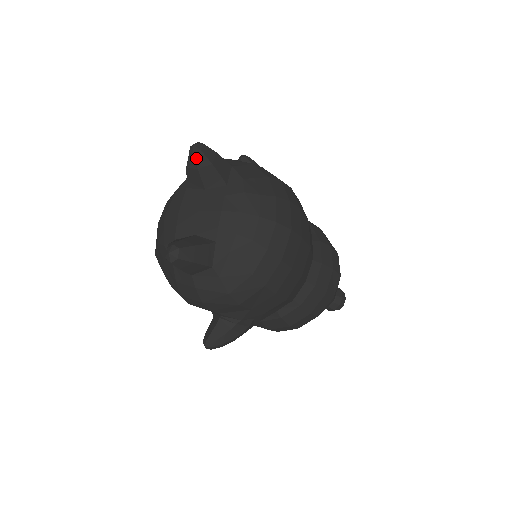
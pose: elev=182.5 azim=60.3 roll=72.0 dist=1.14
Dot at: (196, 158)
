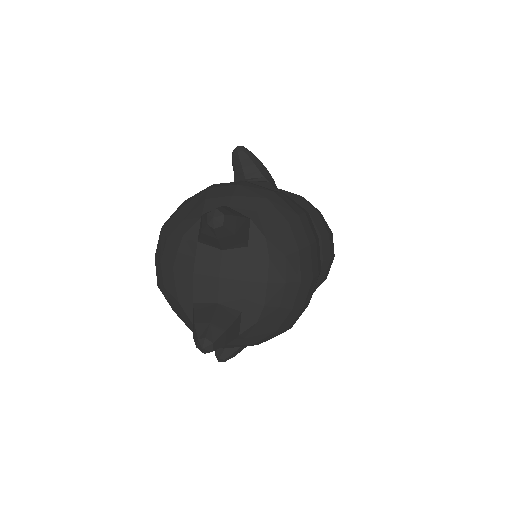
Dot at: (216, 231)
